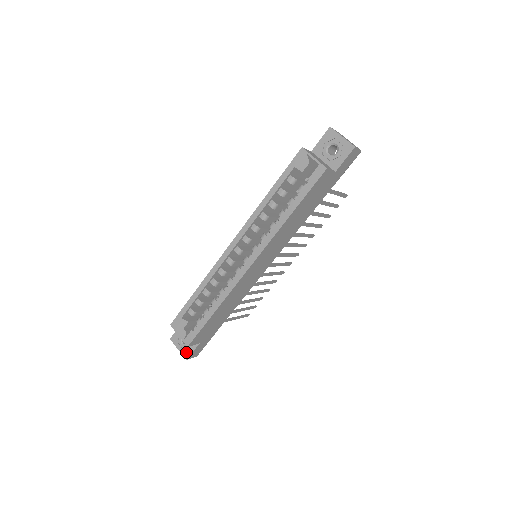
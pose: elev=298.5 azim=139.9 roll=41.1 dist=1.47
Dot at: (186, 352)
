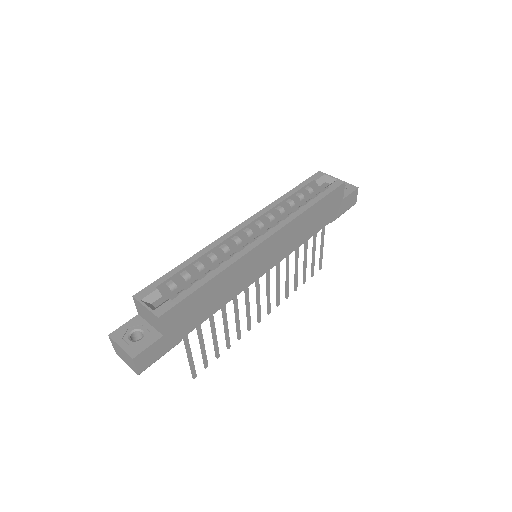
Dot at: (135, 348)
